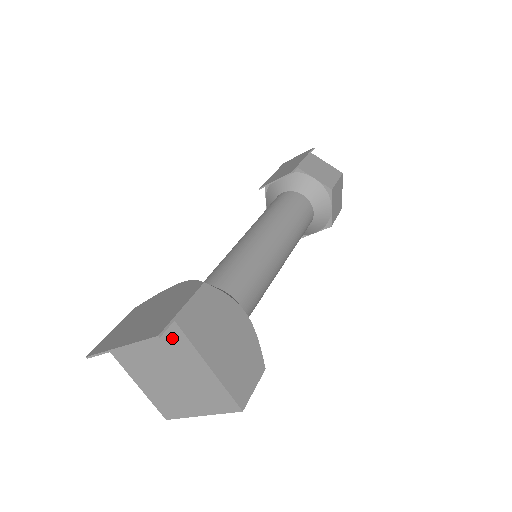
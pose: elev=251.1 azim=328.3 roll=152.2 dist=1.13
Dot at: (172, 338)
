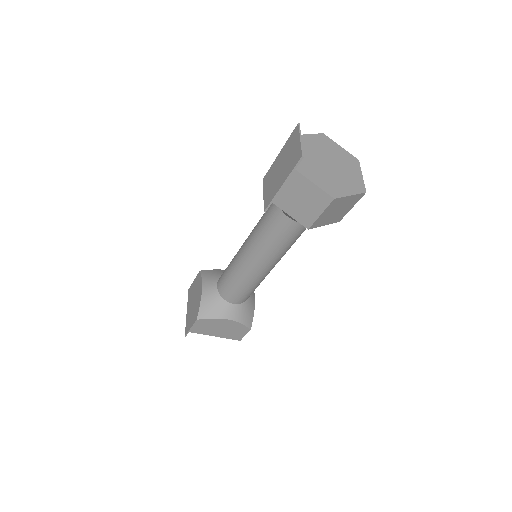
Dot at: occluded
